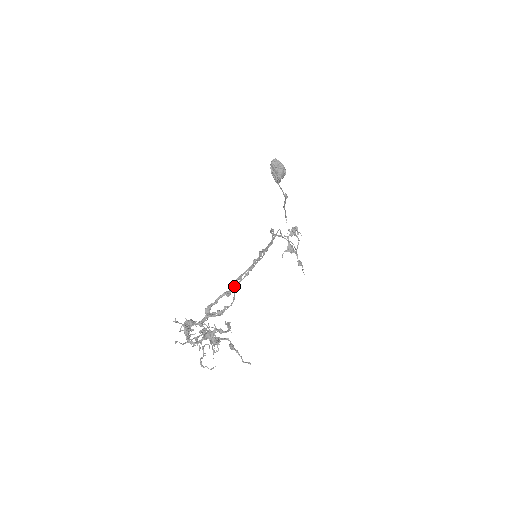
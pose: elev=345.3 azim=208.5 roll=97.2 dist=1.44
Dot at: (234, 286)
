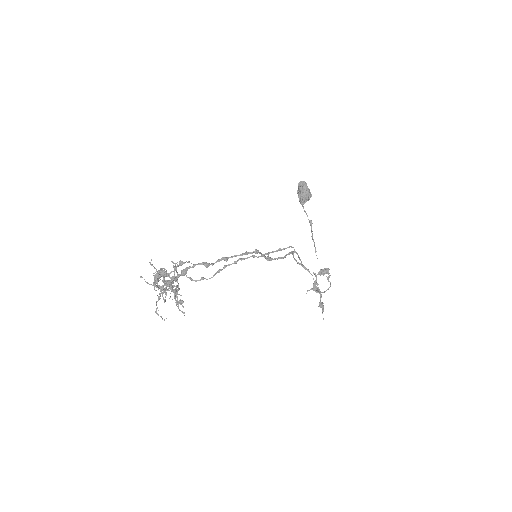
Dot at: (216, 262)
